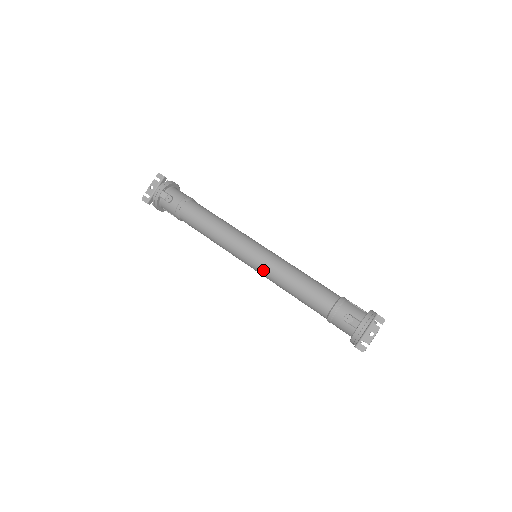
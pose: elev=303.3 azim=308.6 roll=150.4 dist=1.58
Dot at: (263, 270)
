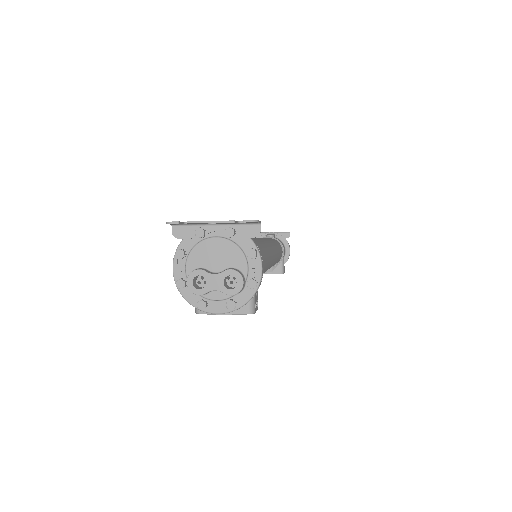
Dot at: occluded
